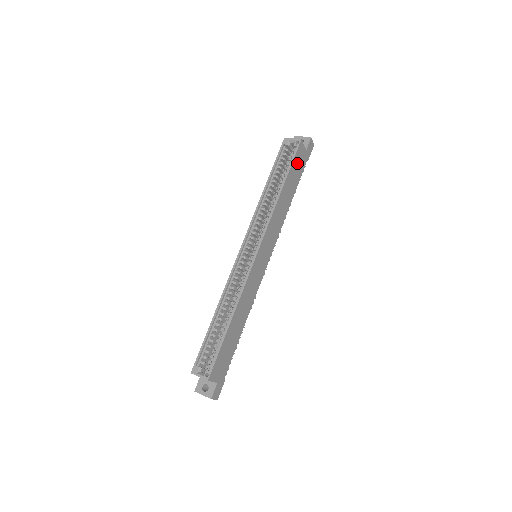
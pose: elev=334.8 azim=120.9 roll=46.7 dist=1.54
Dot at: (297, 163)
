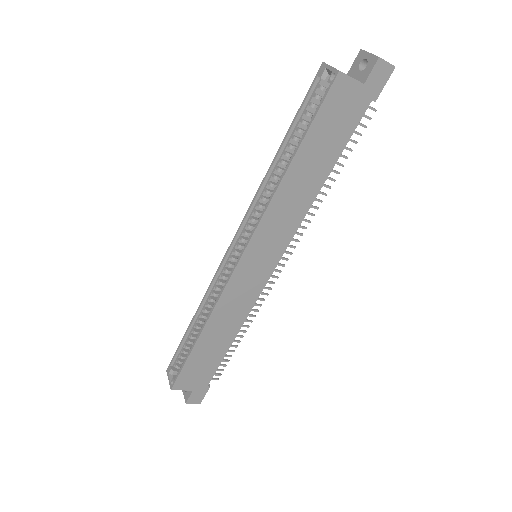
Dot at: (333, 115)
